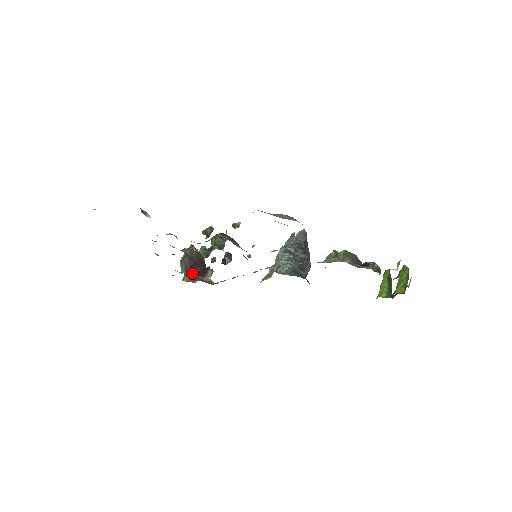
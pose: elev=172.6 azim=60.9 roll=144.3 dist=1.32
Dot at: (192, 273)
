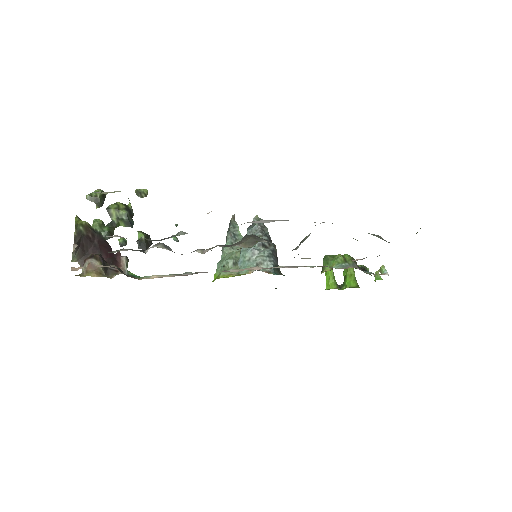
Dot at: occluded
